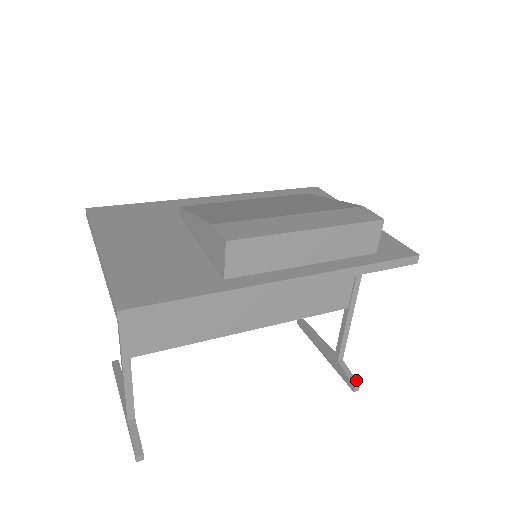
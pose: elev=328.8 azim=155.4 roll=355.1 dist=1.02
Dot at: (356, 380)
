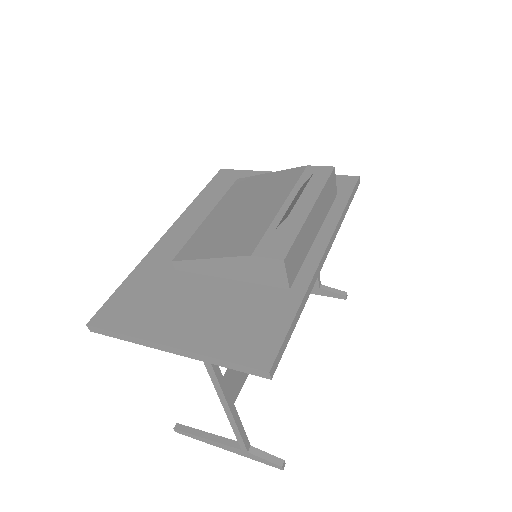
Dot at: (342, 291)
